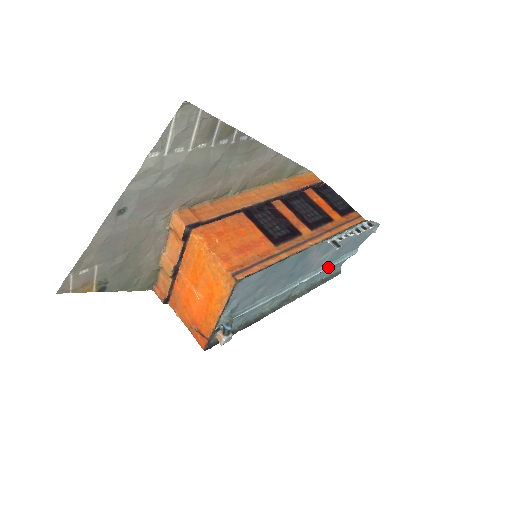
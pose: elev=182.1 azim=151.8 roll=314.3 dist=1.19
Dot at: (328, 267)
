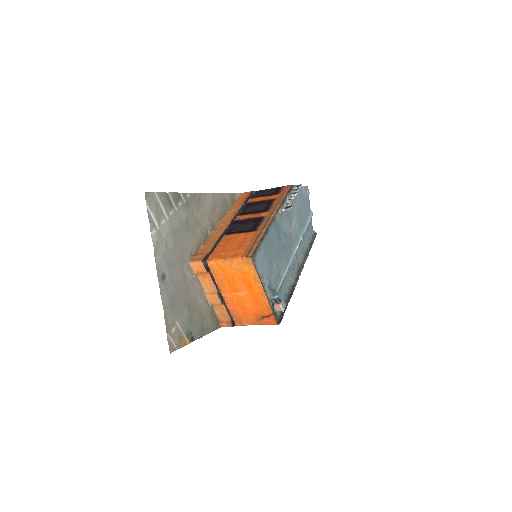
Dot at: (303, 232)
